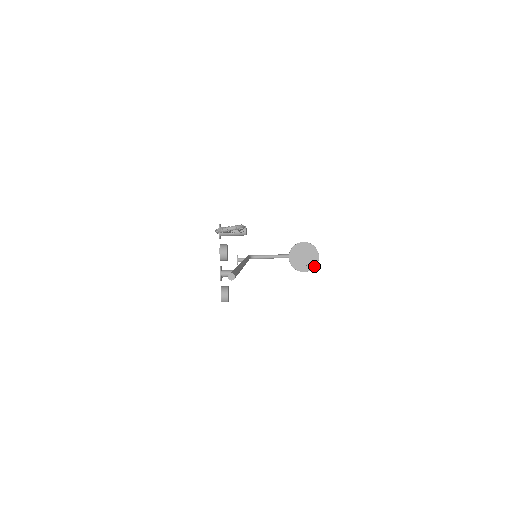
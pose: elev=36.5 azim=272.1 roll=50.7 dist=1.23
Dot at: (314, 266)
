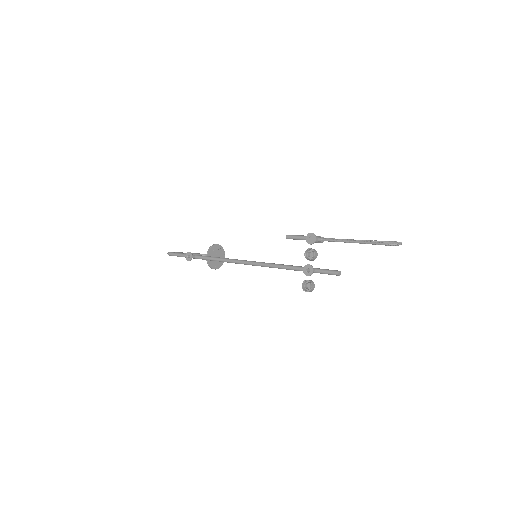
Dot at: occluded
